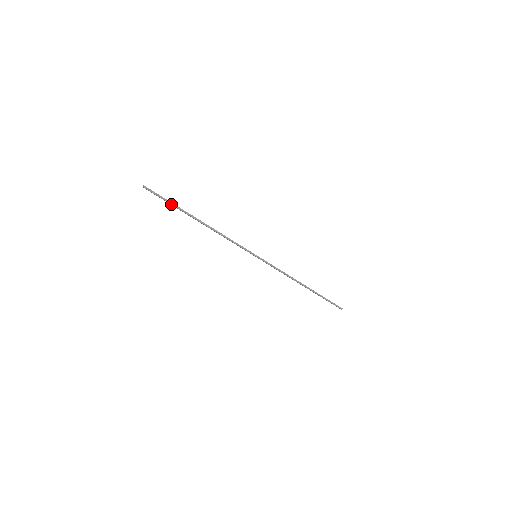
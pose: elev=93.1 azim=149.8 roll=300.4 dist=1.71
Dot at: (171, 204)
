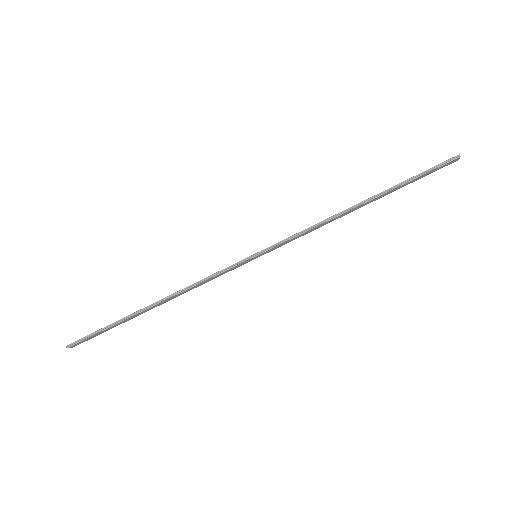
Dot at: (106, 329)
